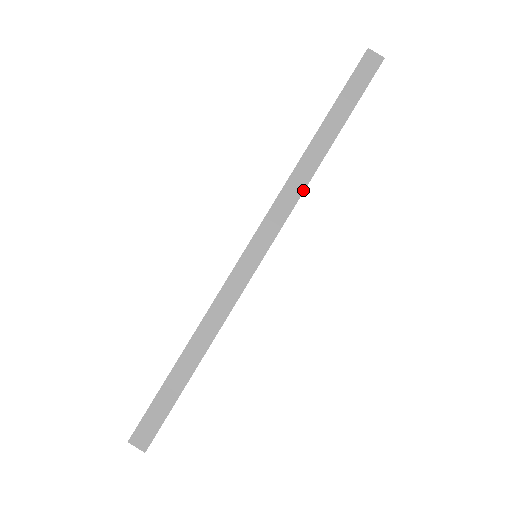
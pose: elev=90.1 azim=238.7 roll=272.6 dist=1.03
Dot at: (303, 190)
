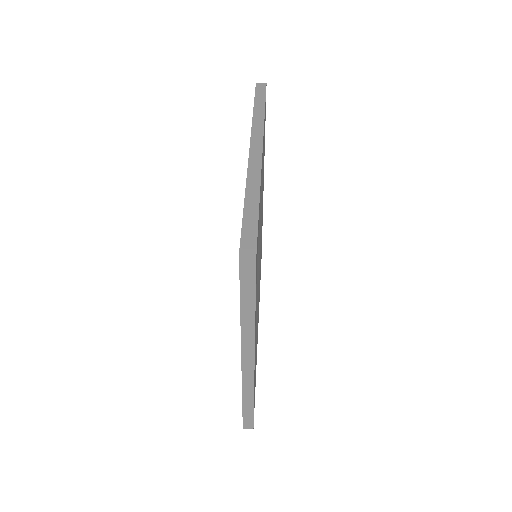
Dot at: (263, 125)
